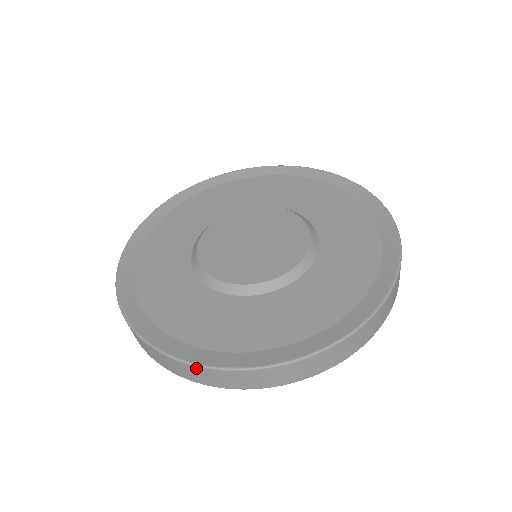
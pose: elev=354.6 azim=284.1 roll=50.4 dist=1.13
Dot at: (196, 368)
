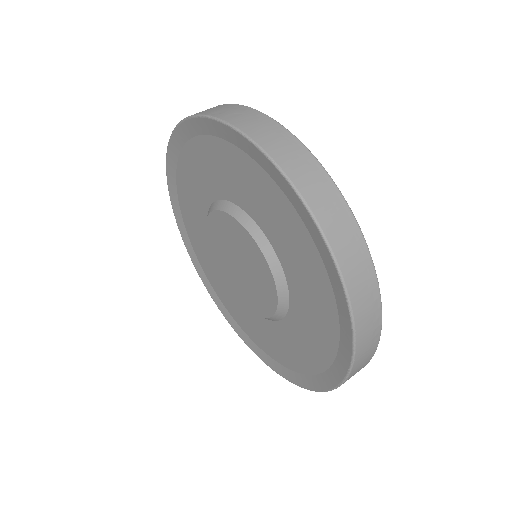
Dot at: occluded
